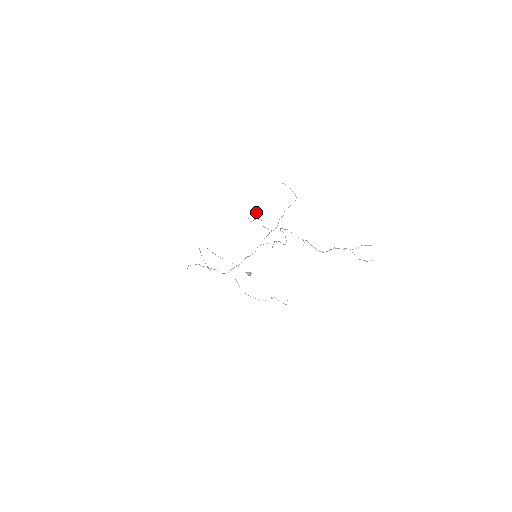
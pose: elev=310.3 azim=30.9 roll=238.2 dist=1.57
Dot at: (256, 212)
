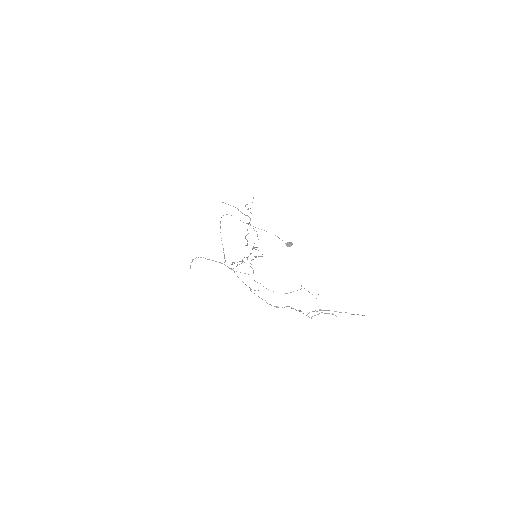
Dot at: (253, 197)
